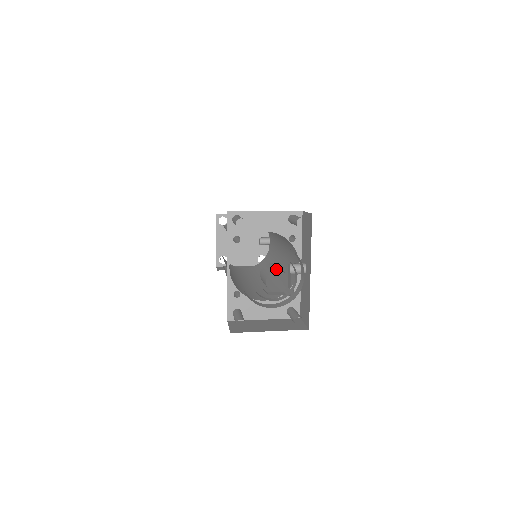
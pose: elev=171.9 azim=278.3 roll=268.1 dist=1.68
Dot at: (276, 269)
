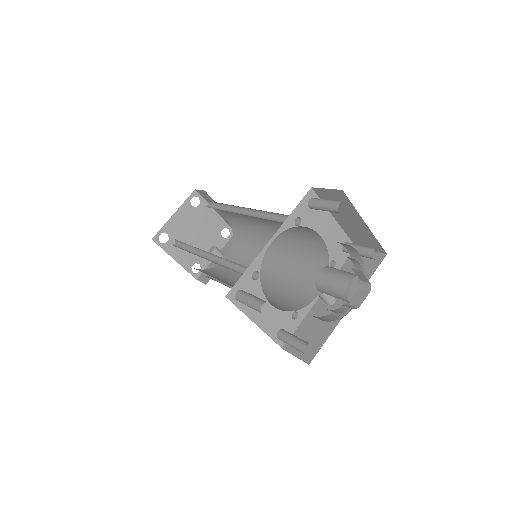
Dot at: (360, 276)
